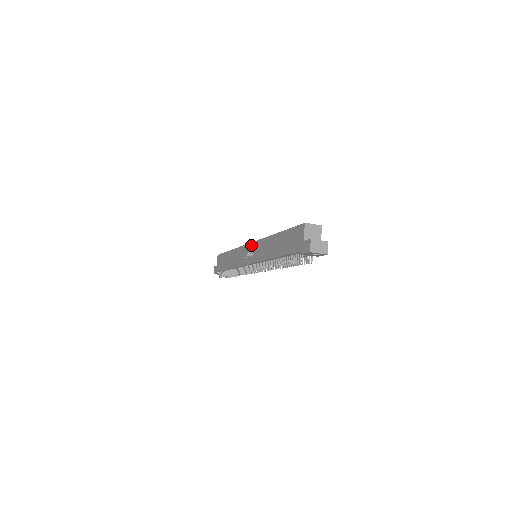
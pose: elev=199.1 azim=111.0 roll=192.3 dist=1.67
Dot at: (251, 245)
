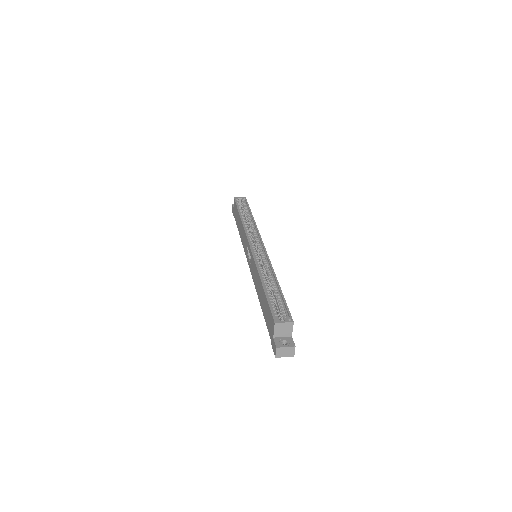
Dot at: (249, 250)
